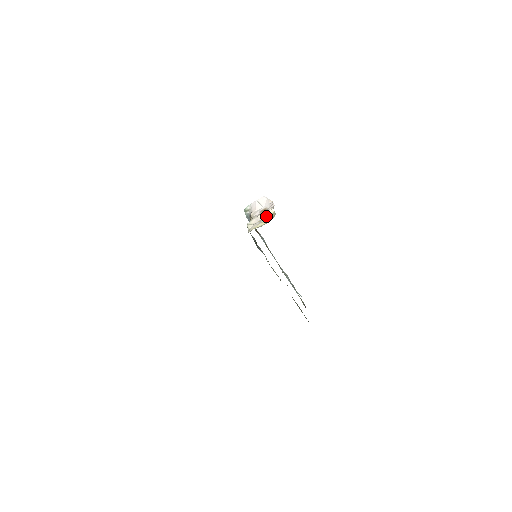
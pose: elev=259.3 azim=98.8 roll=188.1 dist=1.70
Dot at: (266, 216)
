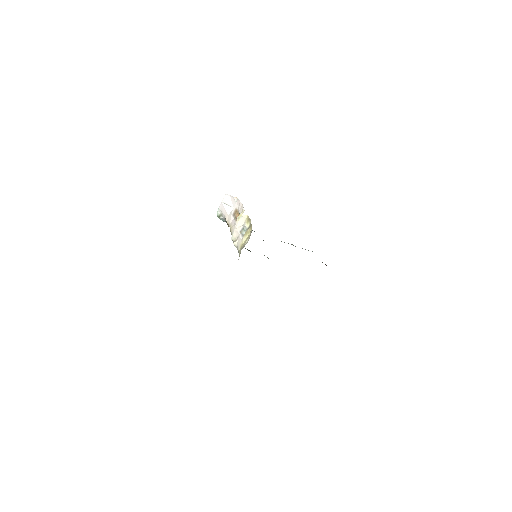
Dot at: (243, 224)
